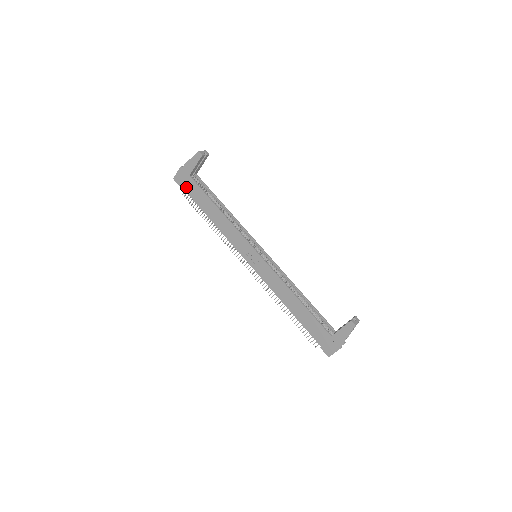
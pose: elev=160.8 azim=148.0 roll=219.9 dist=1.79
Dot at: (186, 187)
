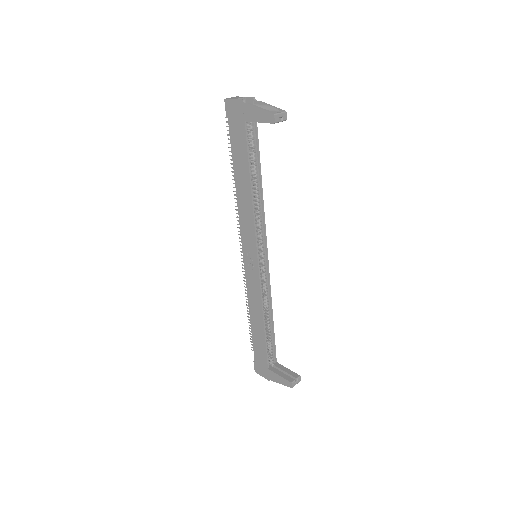
Dot at: (233, 126)
